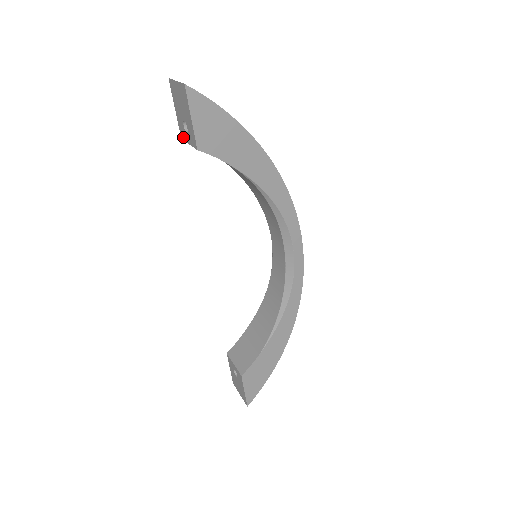
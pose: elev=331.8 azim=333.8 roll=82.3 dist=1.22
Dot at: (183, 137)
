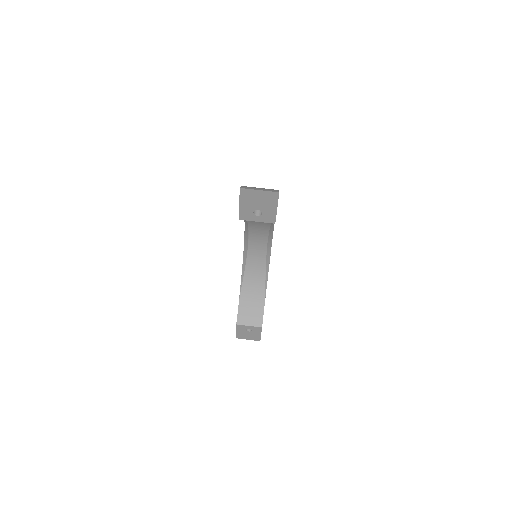
Dot at: (246, 219)
